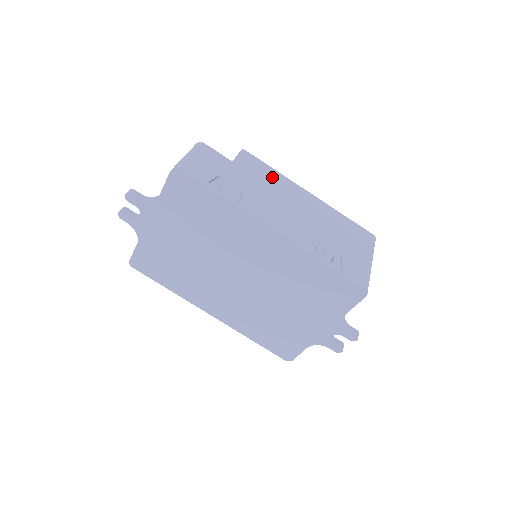
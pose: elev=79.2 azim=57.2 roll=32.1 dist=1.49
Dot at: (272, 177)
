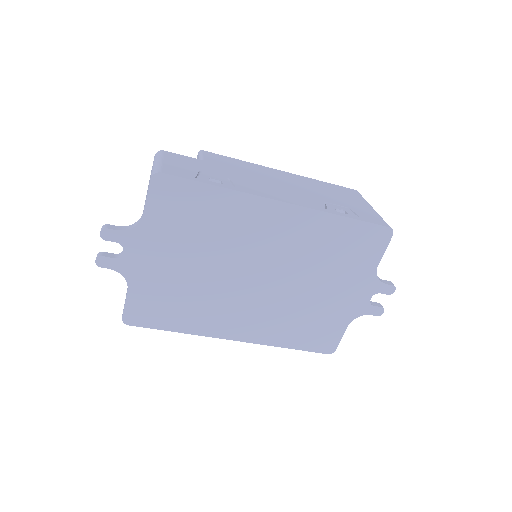
Dot at: (243, 165)
